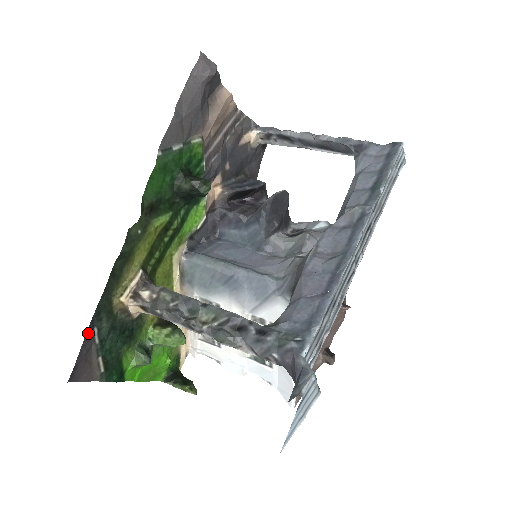
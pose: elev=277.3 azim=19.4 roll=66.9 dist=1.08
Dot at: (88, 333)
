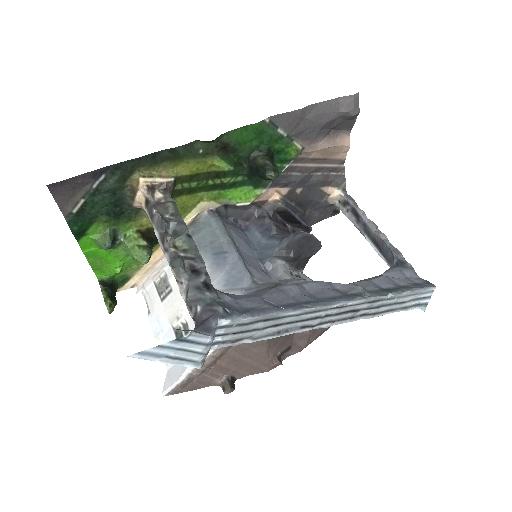
Dot at: (96, 172)
